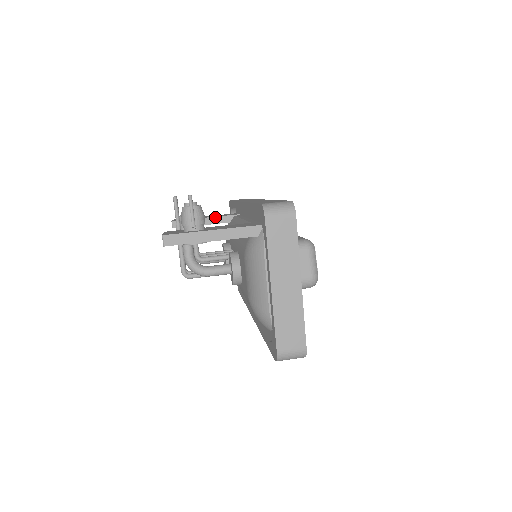
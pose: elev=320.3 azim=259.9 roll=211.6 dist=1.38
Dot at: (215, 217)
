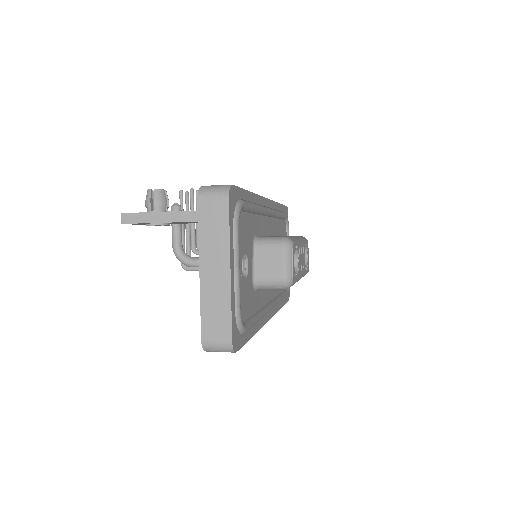
Dot at: occluded
